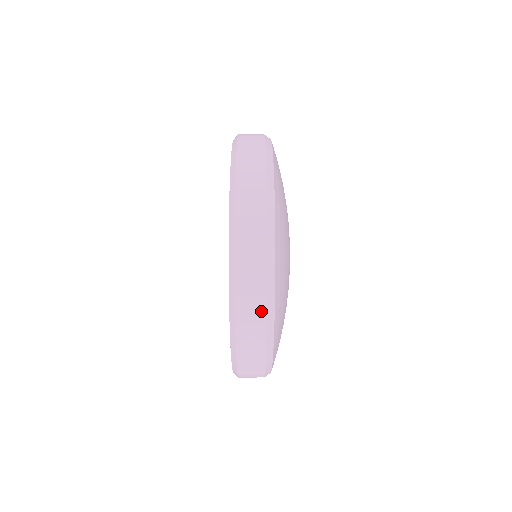
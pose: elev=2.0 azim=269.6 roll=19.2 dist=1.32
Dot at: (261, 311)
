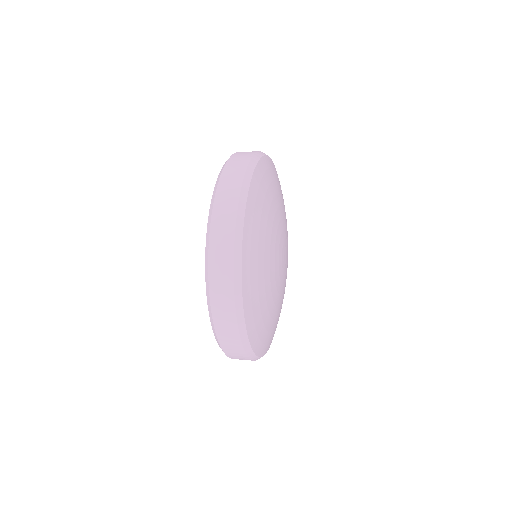
Dot at: (247, 359)
